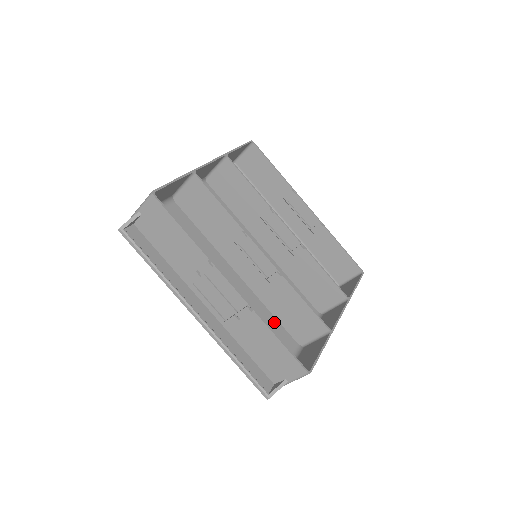
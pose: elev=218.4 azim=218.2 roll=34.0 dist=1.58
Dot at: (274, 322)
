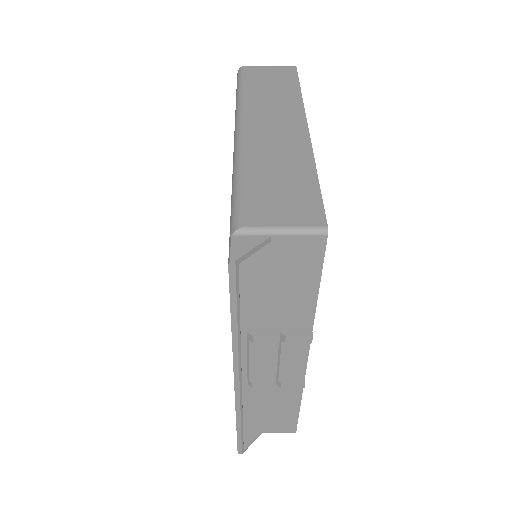
Dot at: occluded
